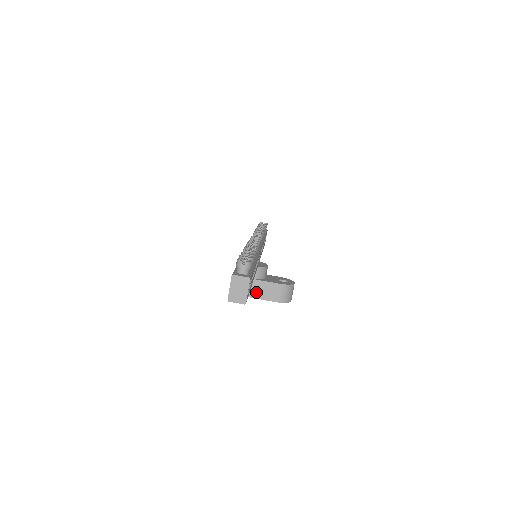
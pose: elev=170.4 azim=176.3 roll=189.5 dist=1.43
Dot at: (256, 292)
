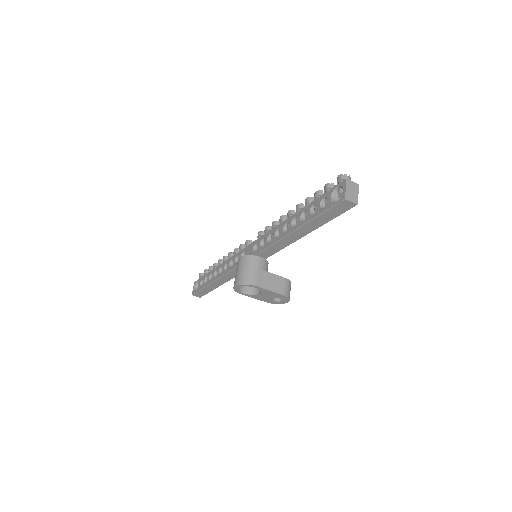
Dot at: (266, 283)
